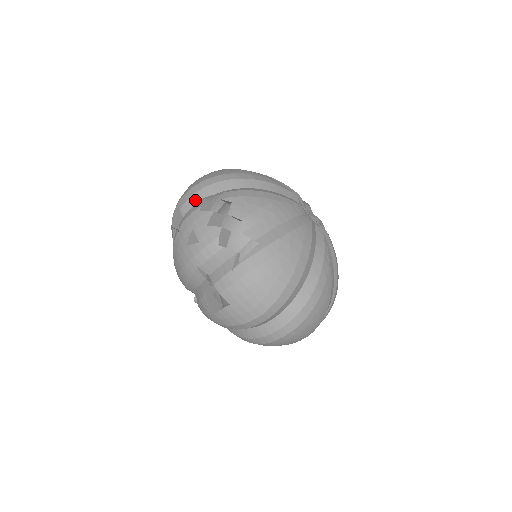
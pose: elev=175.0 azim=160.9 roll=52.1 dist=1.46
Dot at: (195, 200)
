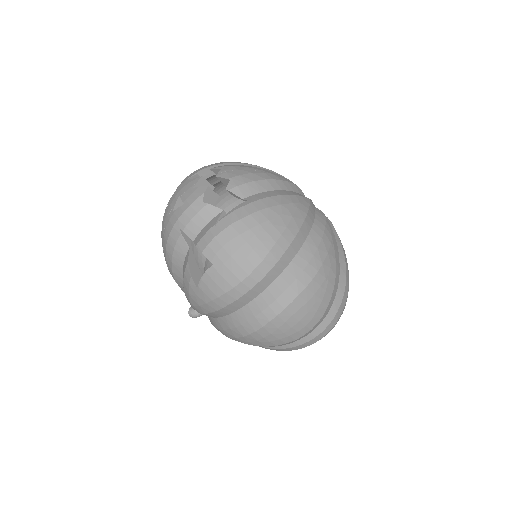
Dot at: occluded
